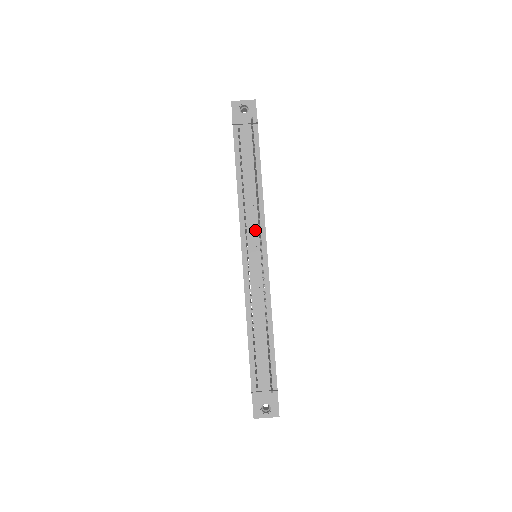
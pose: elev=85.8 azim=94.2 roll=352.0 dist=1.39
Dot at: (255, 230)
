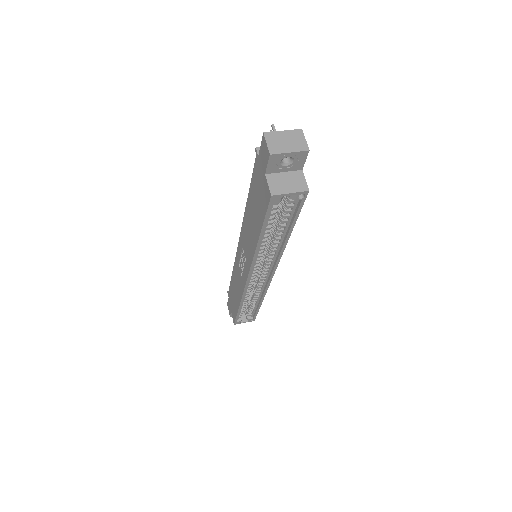
Dot at: occluded
